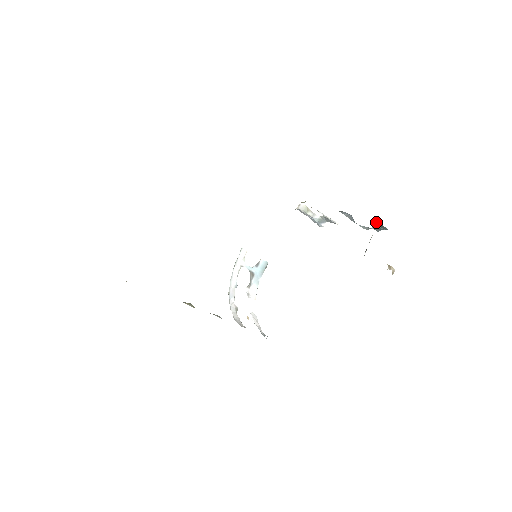
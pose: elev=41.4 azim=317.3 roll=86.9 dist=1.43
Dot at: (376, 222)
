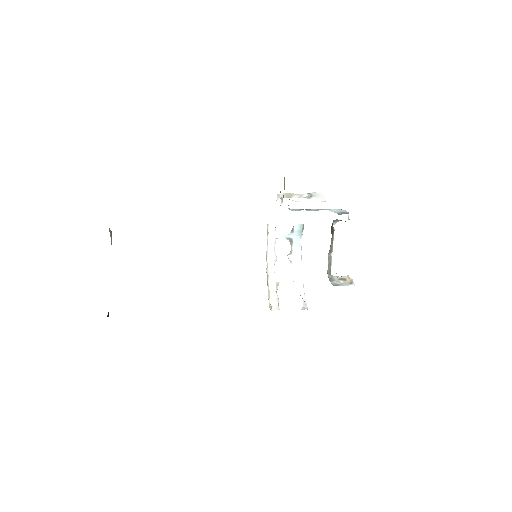
Dot at: (333, 220)
